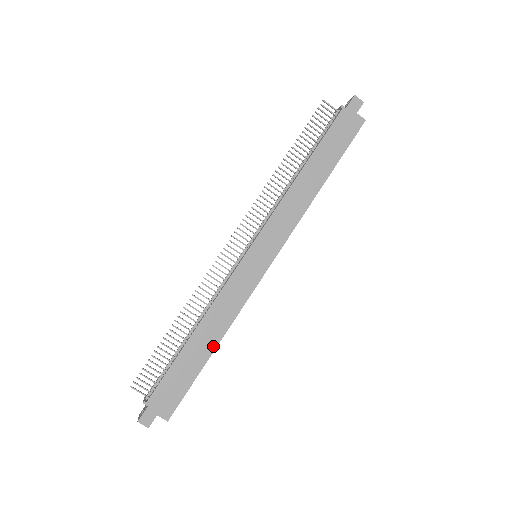
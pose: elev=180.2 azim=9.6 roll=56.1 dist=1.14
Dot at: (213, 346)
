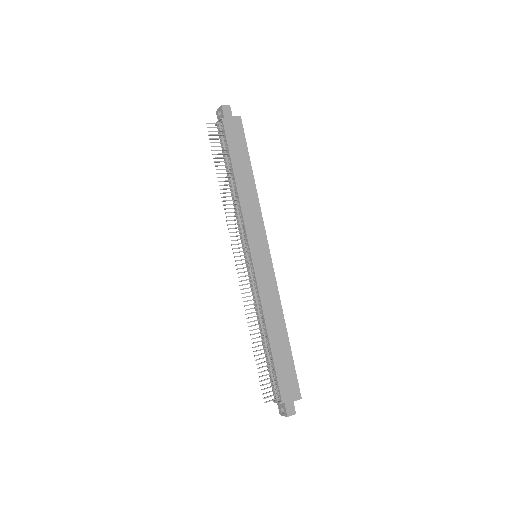
Dot at: (285, 331)
